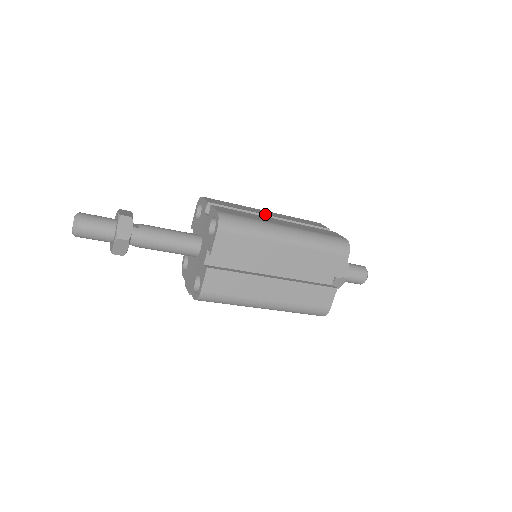
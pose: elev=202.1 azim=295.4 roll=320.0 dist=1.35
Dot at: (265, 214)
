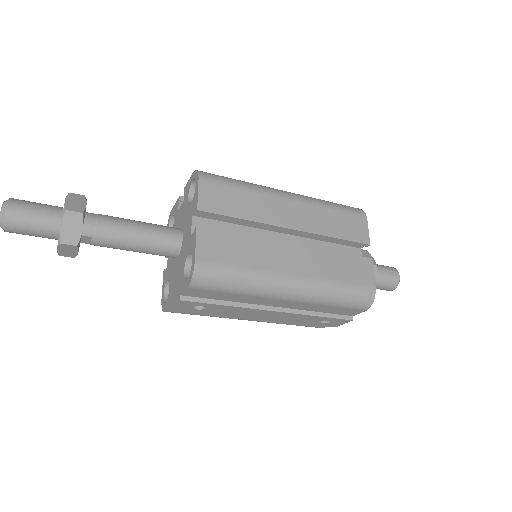
Dot at: occluded
